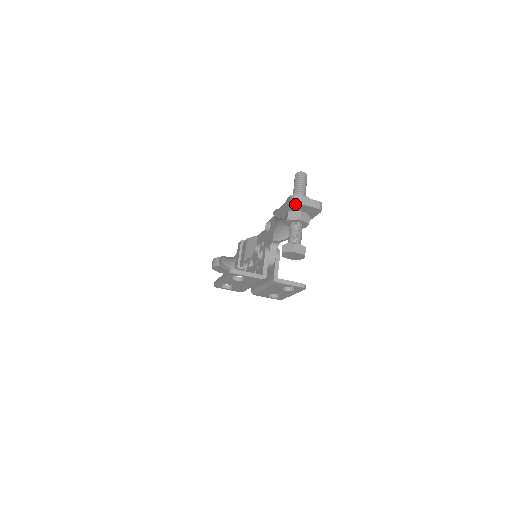
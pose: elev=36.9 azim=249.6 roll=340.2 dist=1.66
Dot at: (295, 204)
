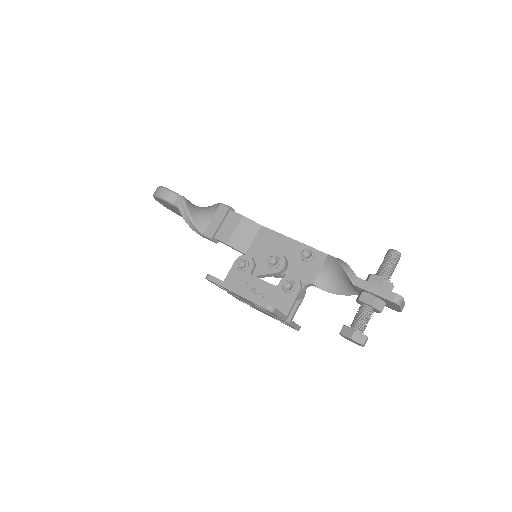
Dot at: (395, 304)
